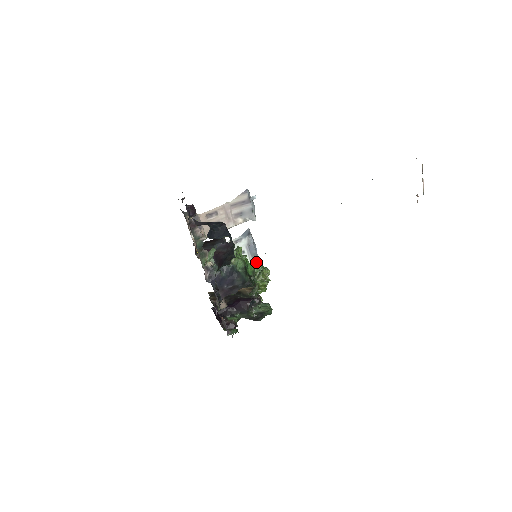
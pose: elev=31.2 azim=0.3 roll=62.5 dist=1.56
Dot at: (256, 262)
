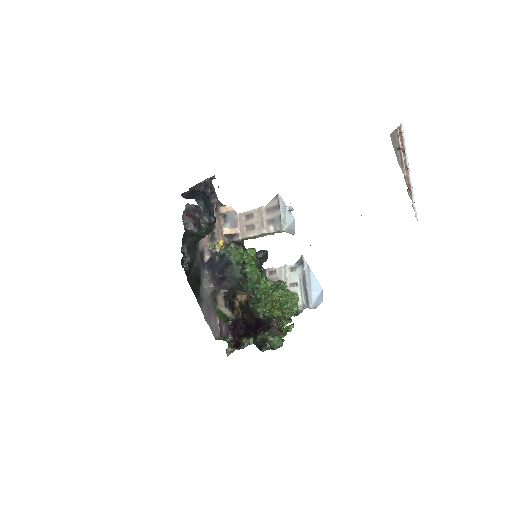
Dot at: (307, 301)
